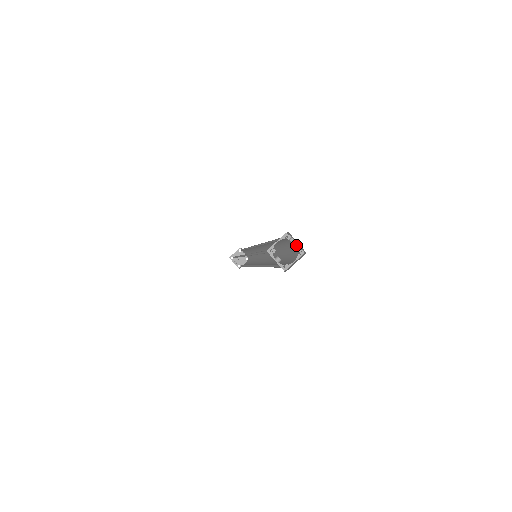
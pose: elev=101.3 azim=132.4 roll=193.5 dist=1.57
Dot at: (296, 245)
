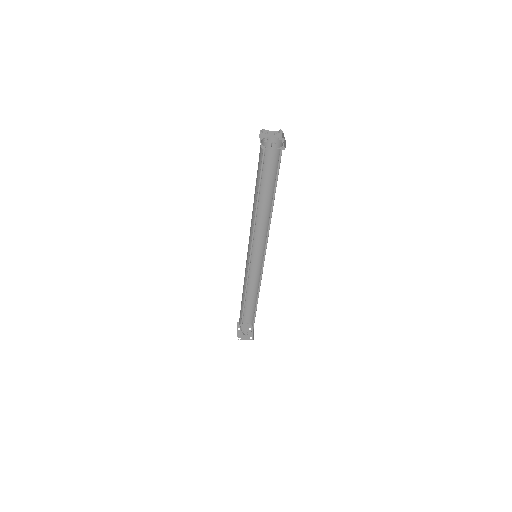
Dot at: (272, 137)
